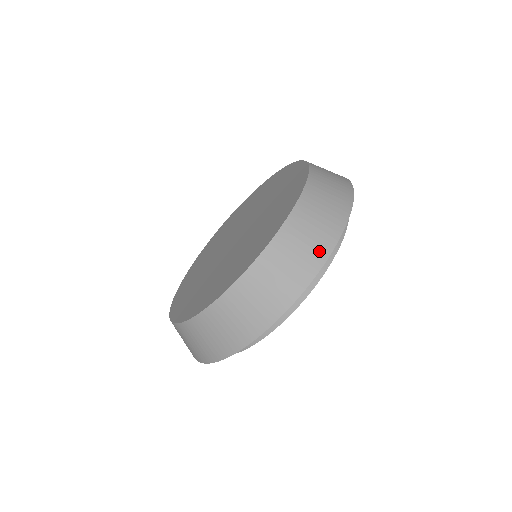
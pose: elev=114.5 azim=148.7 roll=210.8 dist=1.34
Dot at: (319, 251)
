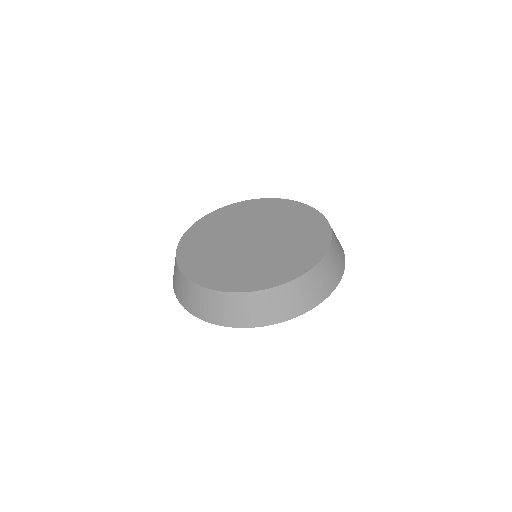
Dot at: (340, 270)
